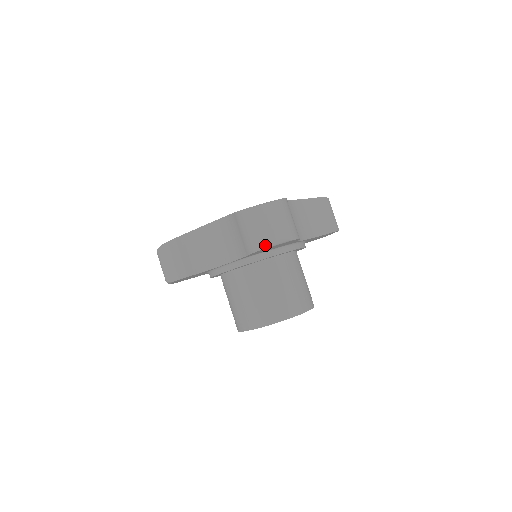
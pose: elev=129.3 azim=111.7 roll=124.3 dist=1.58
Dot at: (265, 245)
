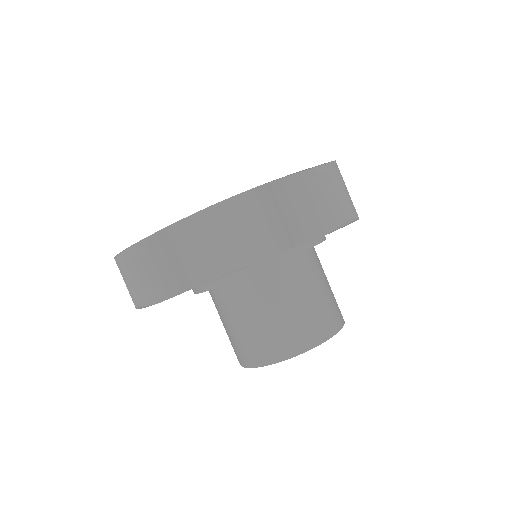
Dot at: (329, 228)
